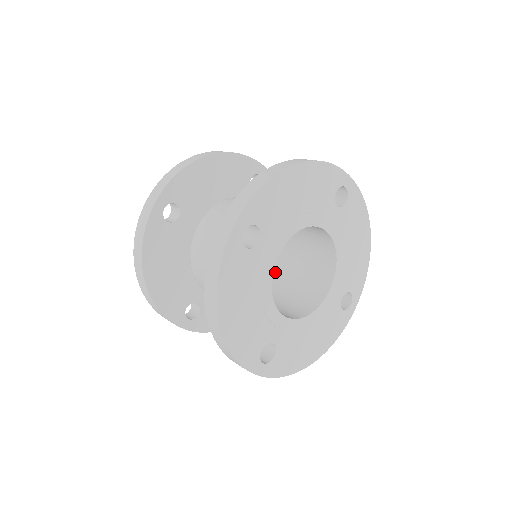
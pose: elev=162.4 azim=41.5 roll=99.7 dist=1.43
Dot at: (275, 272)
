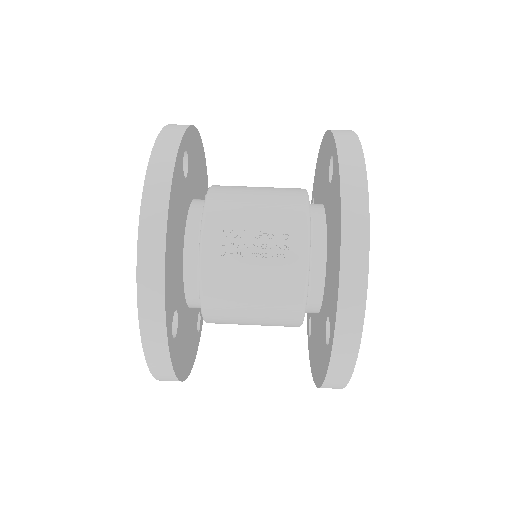
Dot at: occluded
